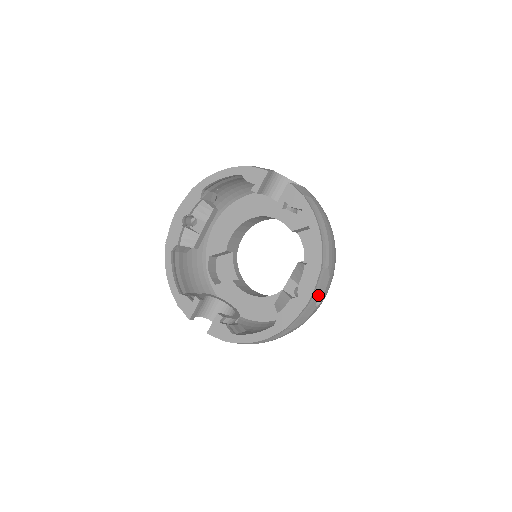
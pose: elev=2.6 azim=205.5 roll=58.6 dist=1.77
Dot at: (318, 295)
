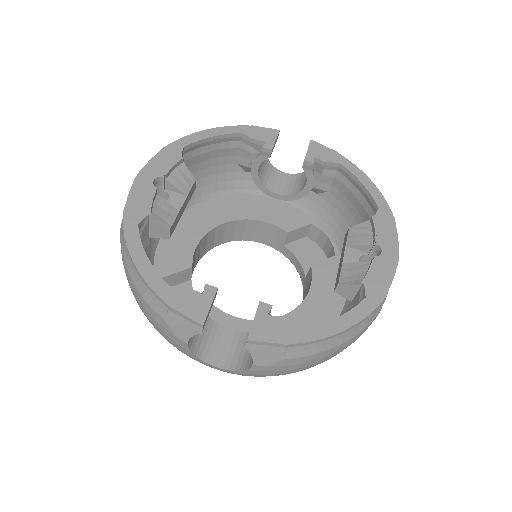
Dot at: occluded
